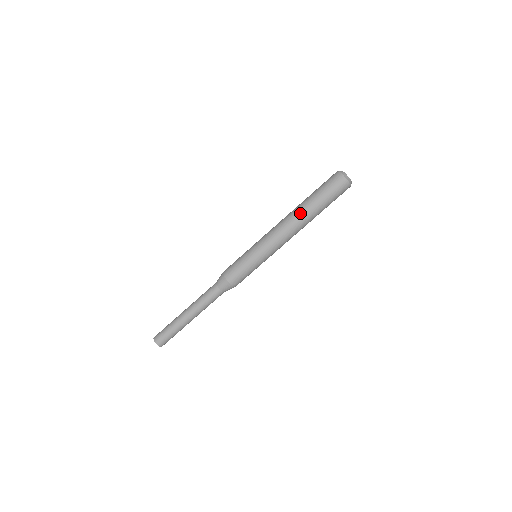
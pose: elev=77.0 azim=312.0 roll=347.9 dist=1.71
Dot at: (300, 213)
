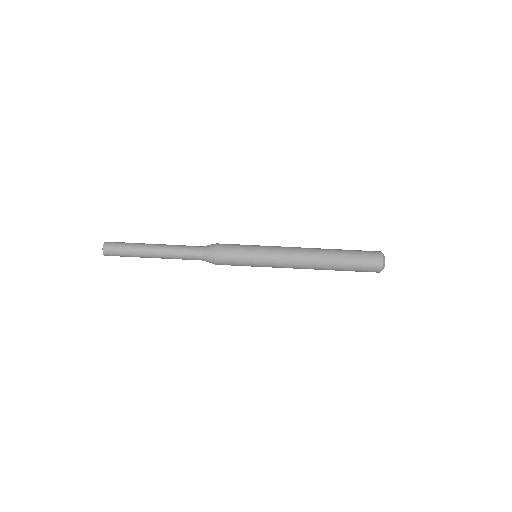
Dot at: (323, 267)
